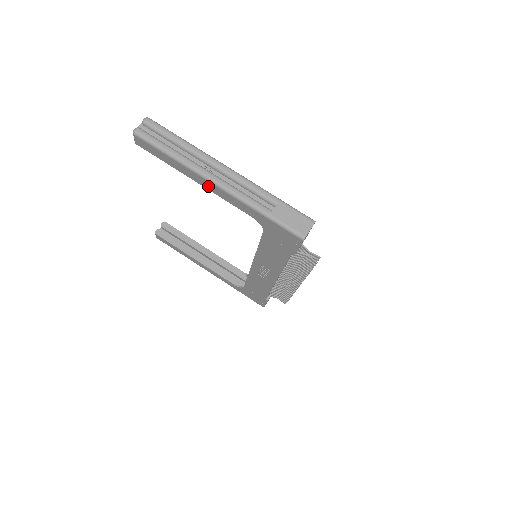
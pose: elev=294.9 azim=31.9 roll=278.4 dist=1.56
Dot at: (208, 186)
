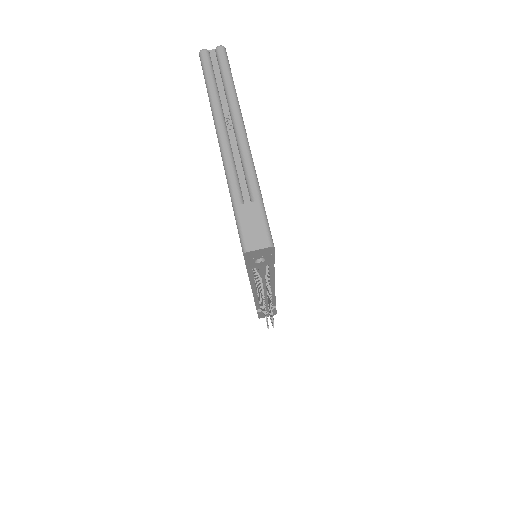
Dot at: occluded
